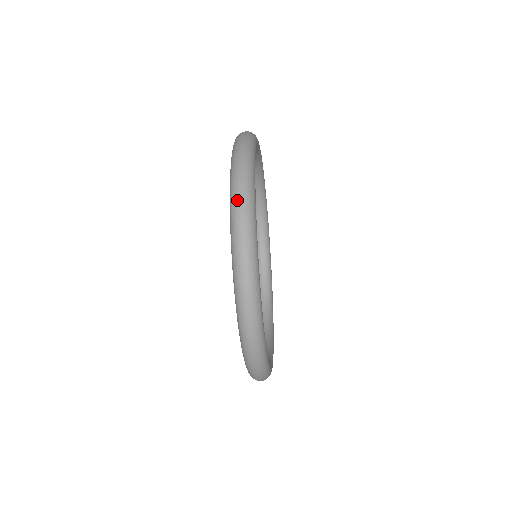
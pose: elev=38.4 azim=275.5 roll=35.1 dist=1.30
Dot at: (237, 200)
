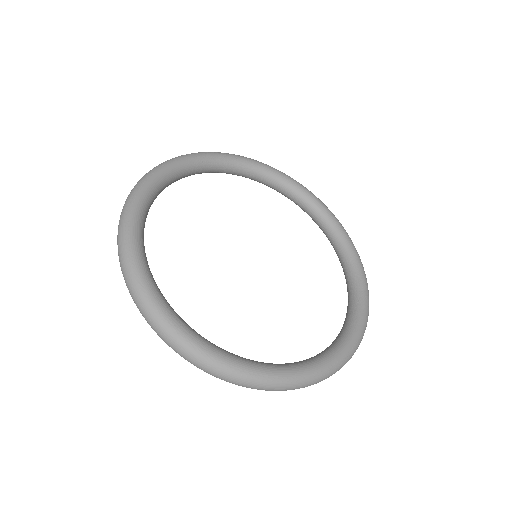
Dot at: occluded
